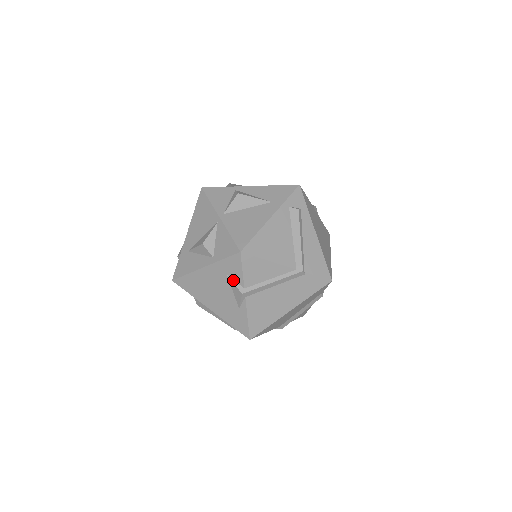
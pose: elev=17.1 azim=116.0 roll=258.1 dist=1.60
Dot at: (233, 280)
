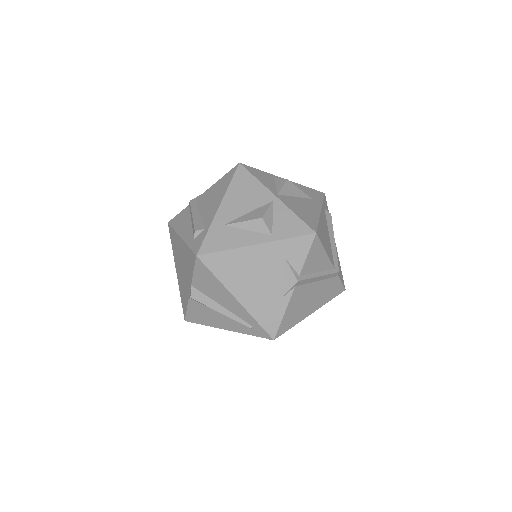
Dot at: (290, 264)
